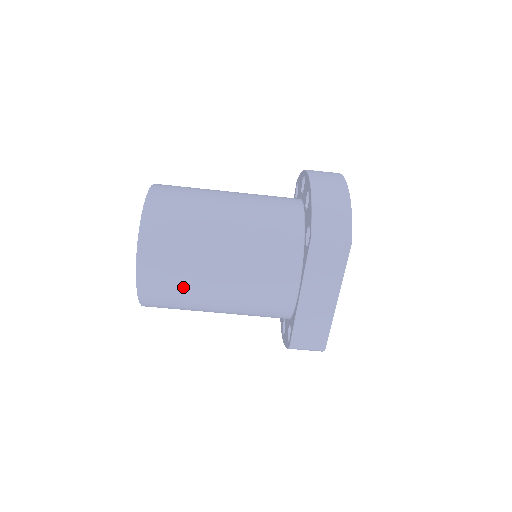
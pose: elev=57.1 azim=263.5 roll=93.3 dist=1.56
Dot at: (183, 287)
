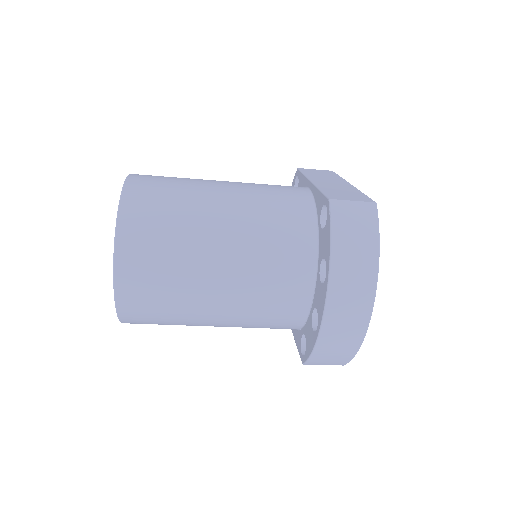
Dot at: occluded
